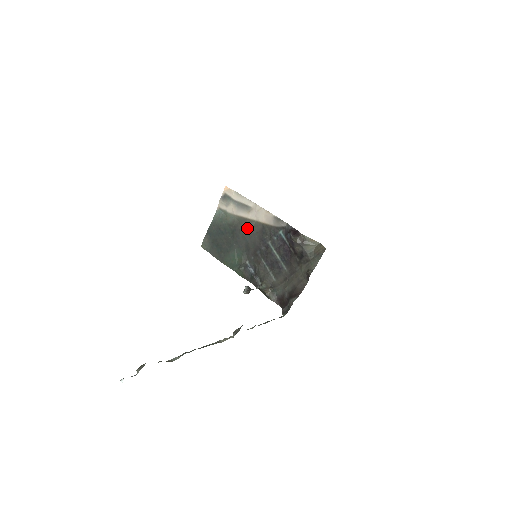
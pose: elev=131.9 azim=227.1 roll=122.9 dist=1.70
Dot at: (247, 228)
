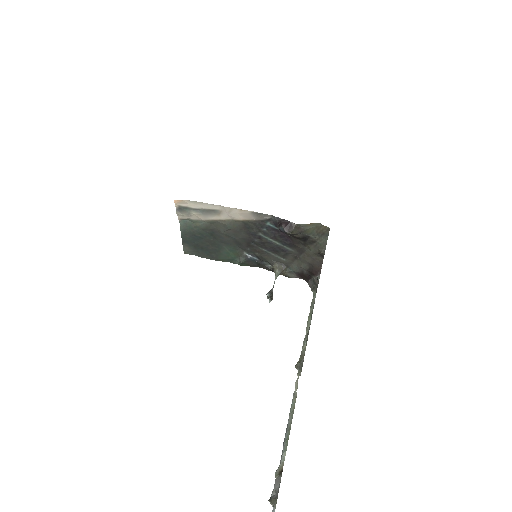
Dot at: (227, 229)
